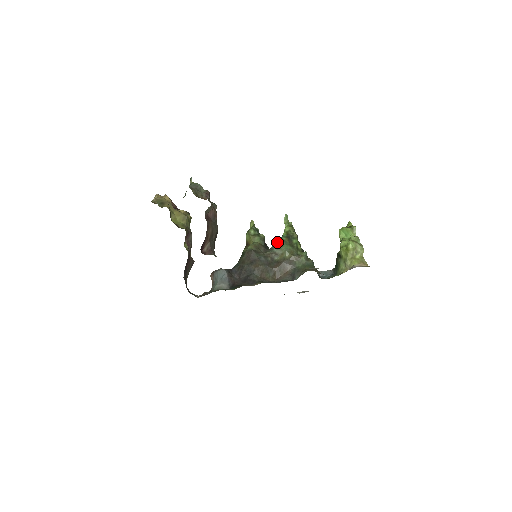
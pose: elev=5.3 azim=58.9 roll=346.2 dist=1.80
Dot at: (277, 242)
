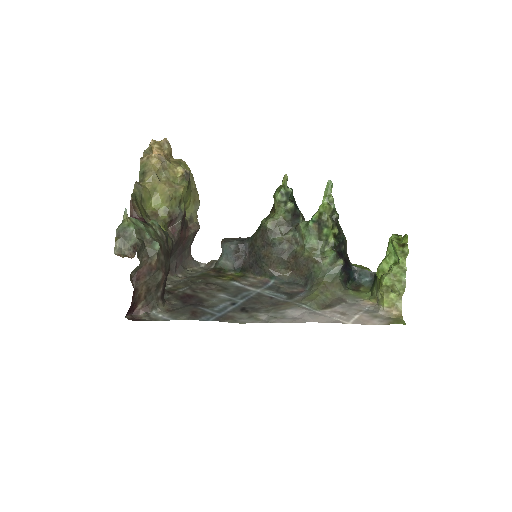
Dot at: (302, 226)
